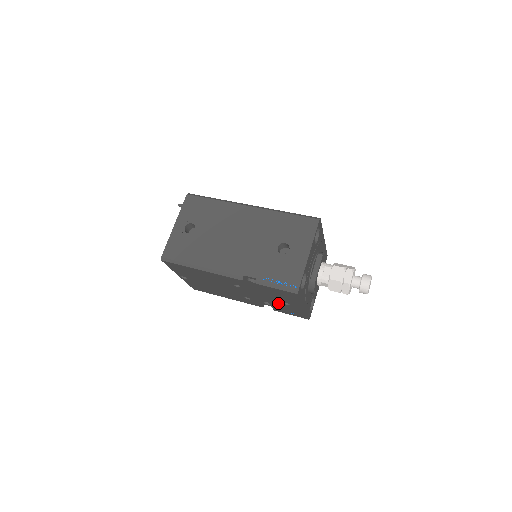
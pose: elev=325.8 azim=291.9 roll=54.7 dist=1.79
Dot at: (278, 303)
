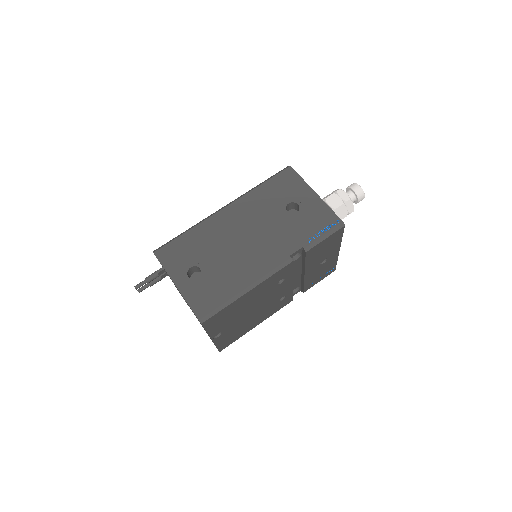
Dot at: (314, 271)
